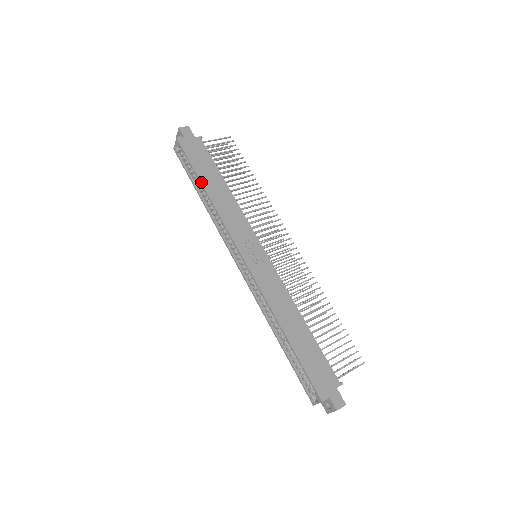
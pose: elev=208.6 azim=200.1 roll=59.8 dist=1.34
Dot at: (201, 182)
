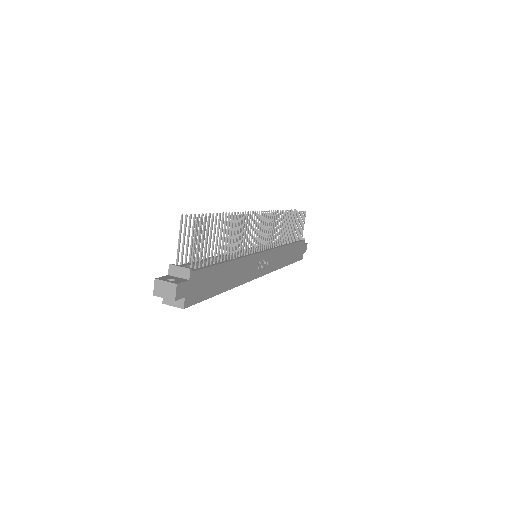
Dot at: occluded
